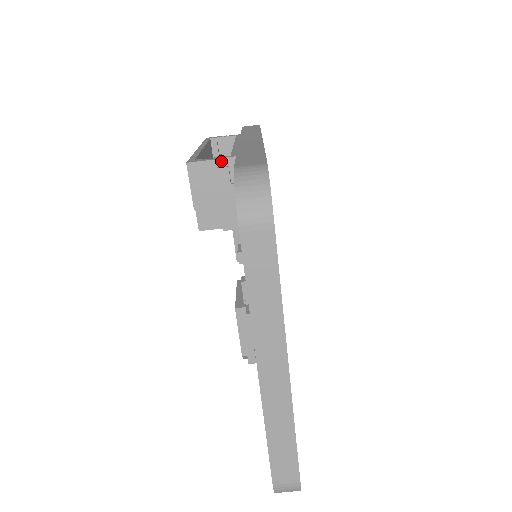
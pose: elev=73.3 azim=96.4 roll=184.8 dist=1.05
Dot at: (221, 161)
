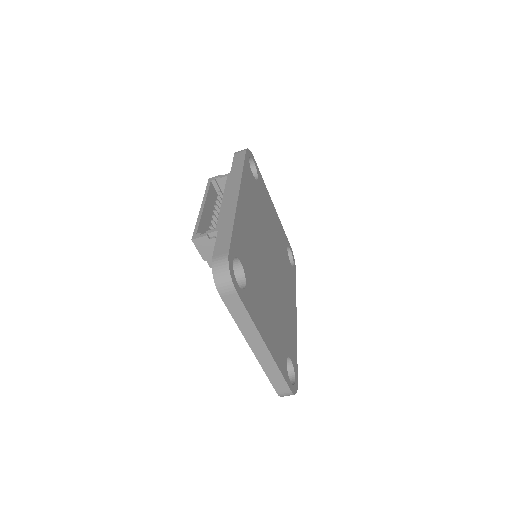
Dot at: (211, 234)
